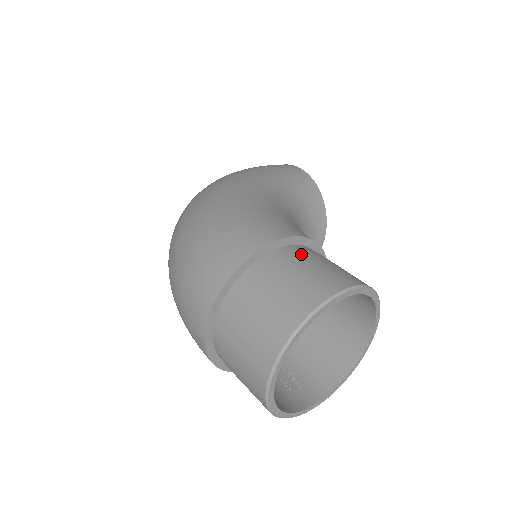
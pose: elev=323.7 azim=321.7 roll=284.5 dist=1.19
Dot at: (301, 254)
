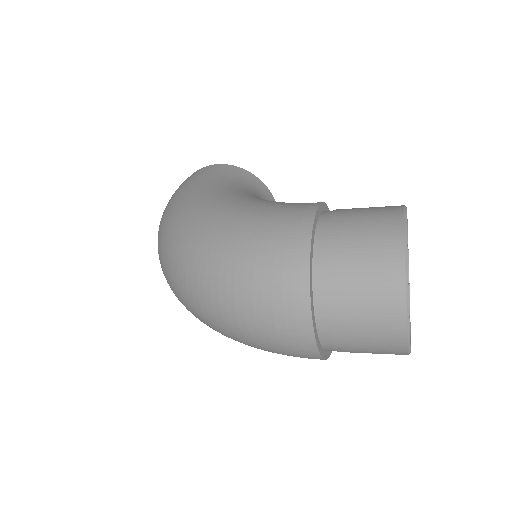
Dot at: (338, 216)
